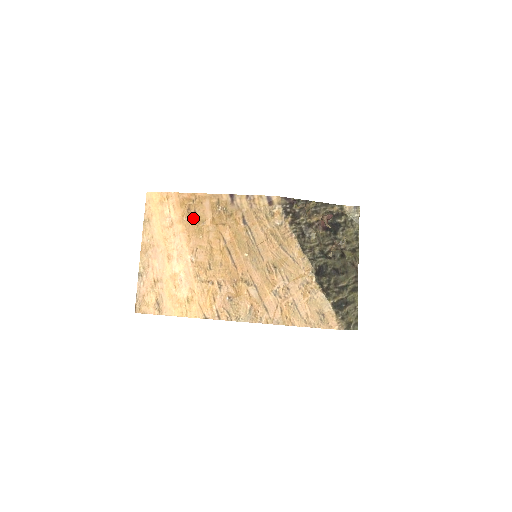
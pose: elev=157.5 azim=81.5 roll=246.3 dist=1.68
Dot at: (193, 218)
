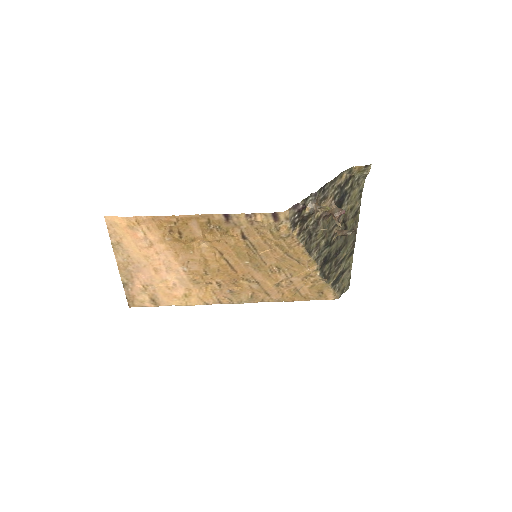
Dot at: (178, 239)
